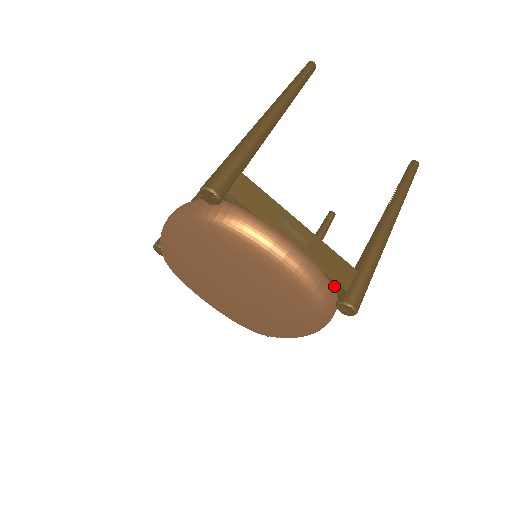
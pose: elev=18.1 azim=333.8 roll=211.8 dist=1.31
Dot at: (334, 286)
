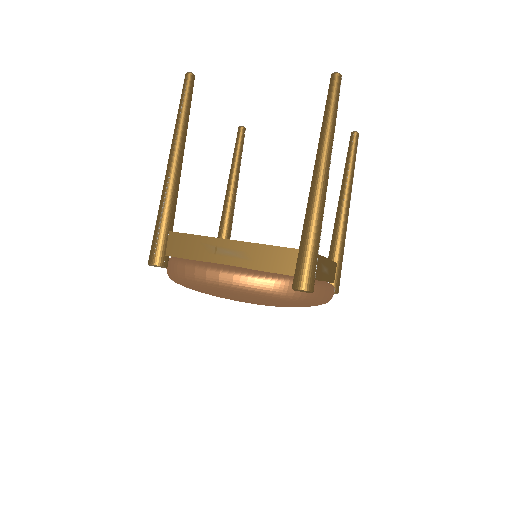
Dot at: (328, 282)
